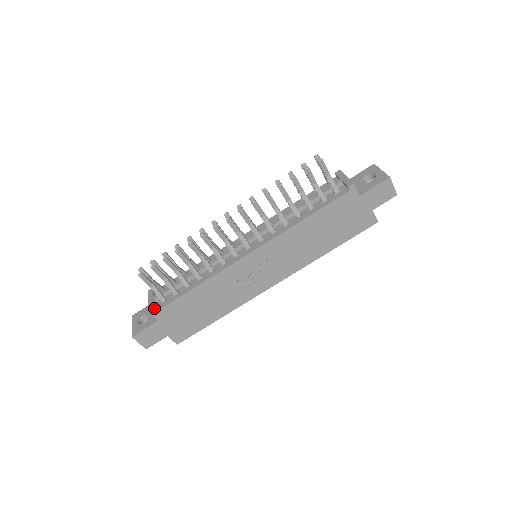
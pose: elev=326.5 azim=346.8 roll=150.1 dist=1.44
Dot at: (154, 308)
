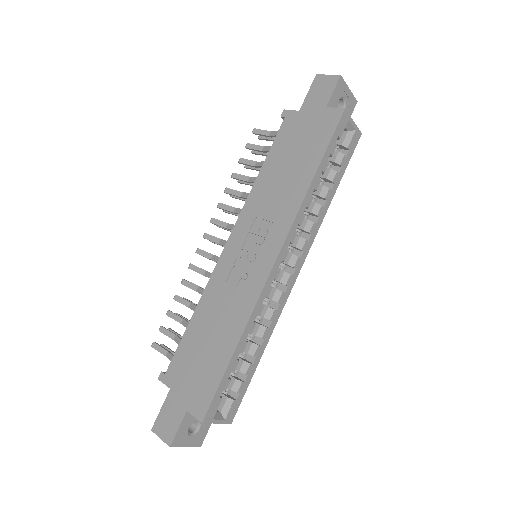
Dot at: (162, 372)
